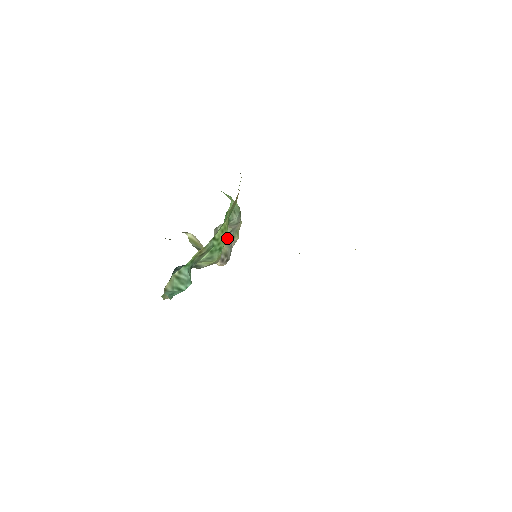
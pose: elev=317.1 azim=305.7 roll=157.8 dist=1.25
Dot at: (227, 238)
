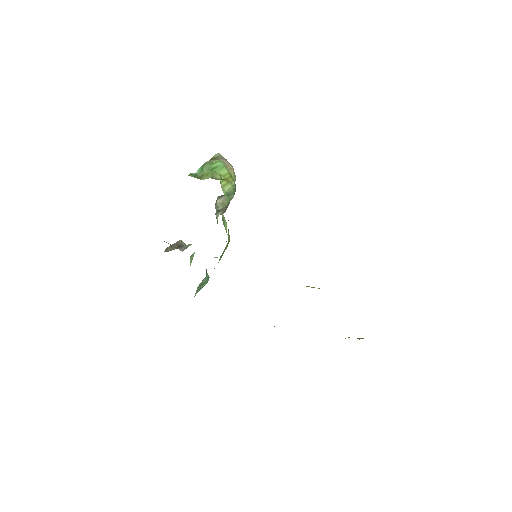
Dot at: occluded
